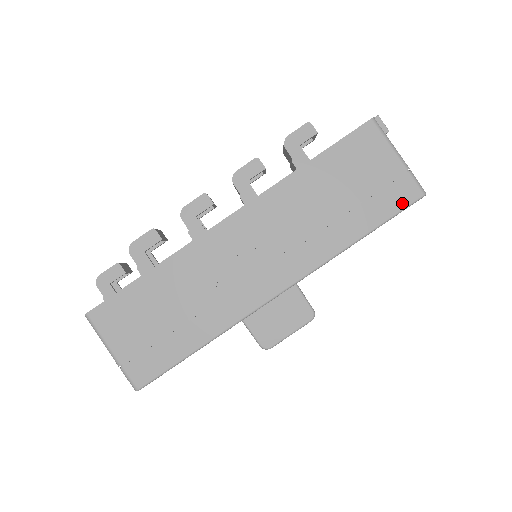
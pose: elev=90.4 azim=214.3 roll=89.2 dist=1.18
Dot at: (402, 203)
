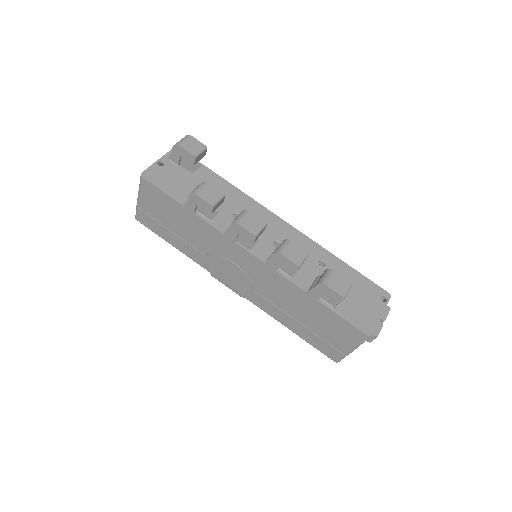
Dot at: (323, 351)
